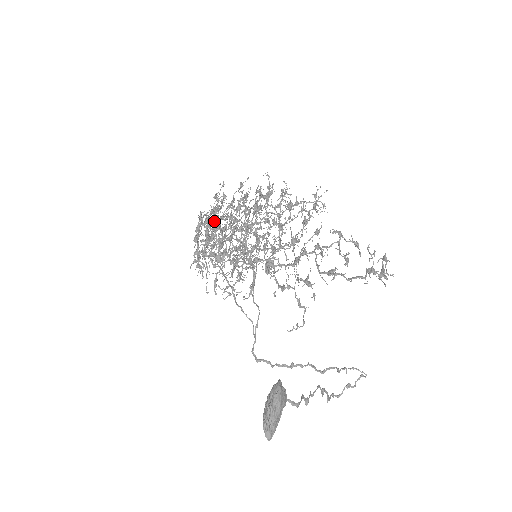
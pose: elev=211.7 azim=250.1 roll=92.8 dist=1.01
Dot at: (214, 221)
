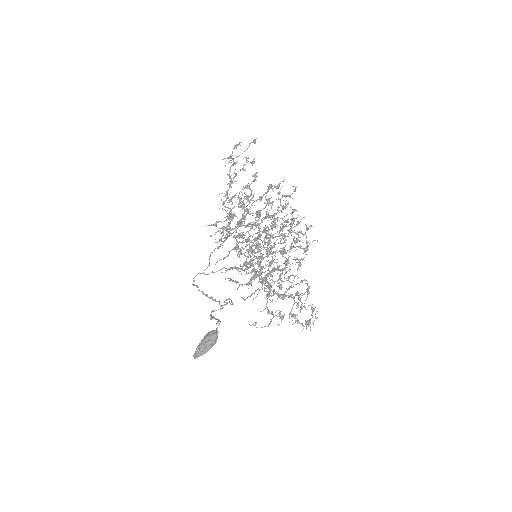
Dot at: occluded
